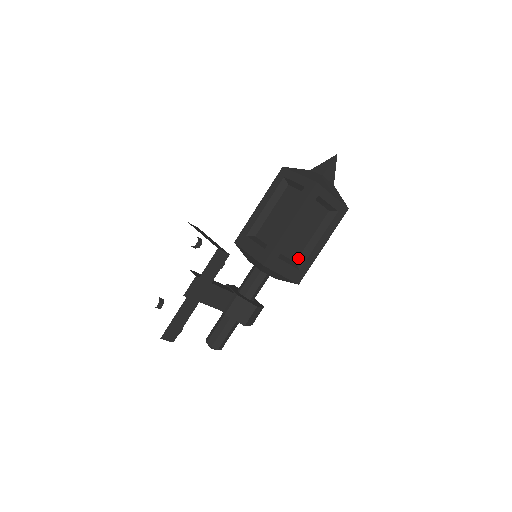
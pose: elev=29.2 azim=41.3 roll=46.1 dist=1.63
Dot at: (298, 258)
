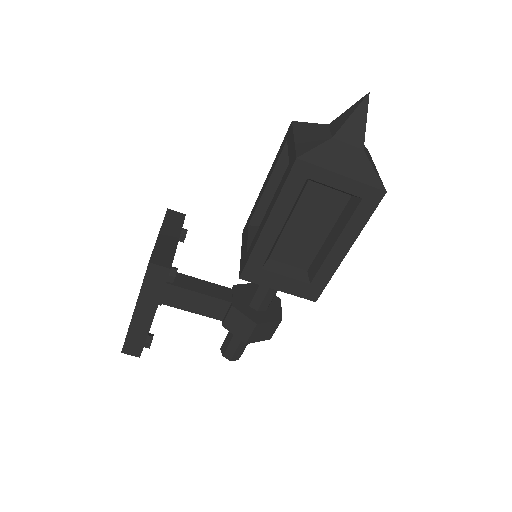
Dot at: (310, 265)
